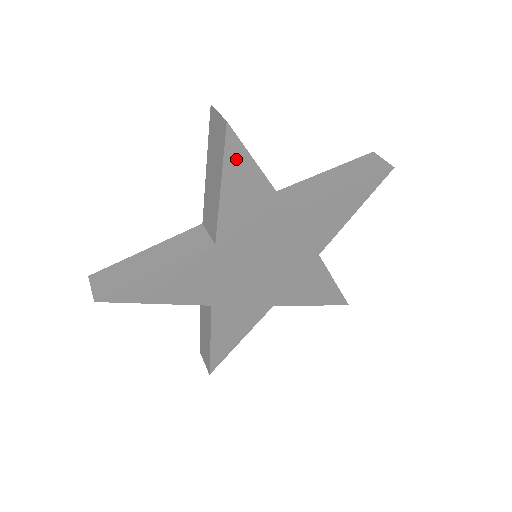
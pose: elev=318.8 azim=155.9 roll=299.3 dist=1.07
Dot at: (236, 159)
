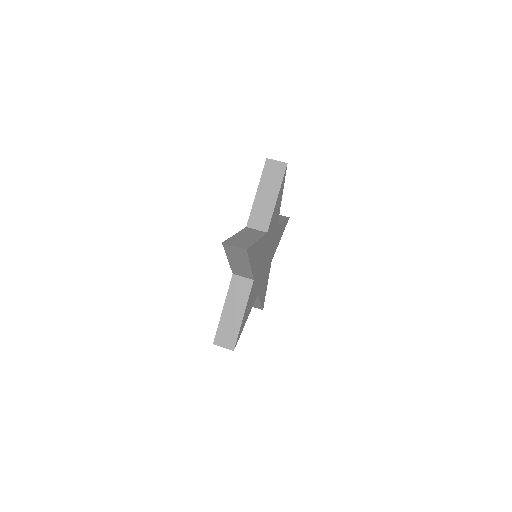
Dot at: (251, 252)
